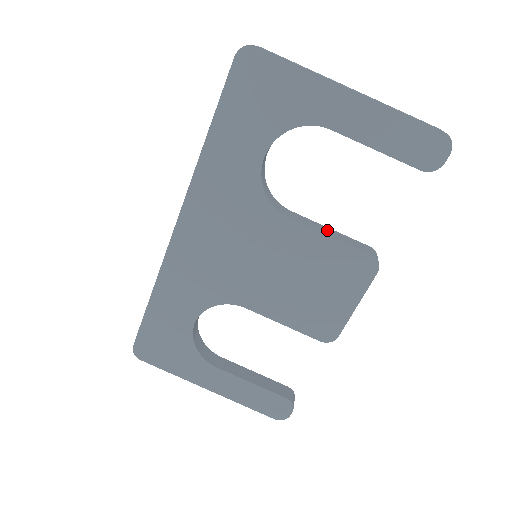
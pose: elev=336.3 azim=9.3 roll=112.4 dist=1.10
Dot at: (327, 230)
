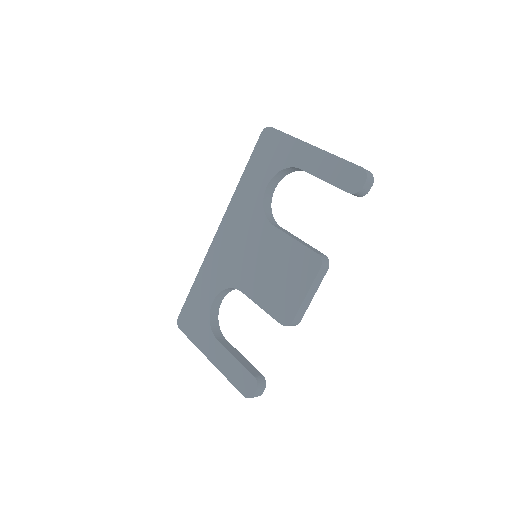
Dot at: (297, 239)
